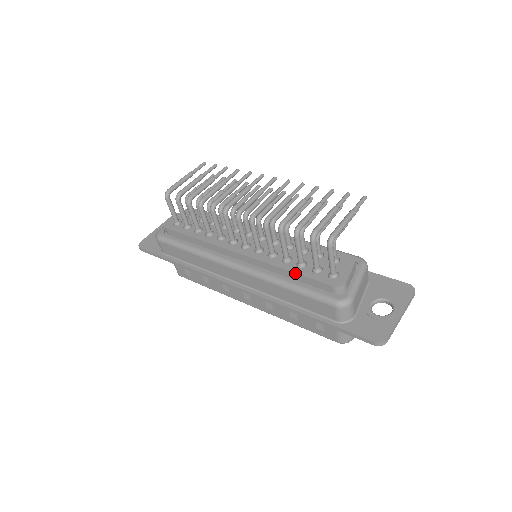
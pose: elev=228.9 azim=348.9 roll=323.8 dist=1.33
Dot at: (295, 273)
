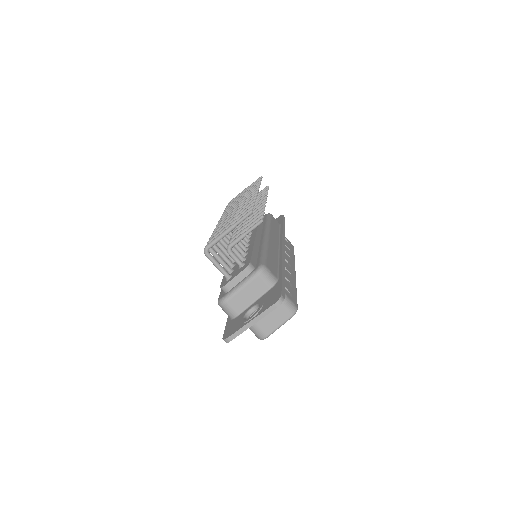
Dot at: occluded
